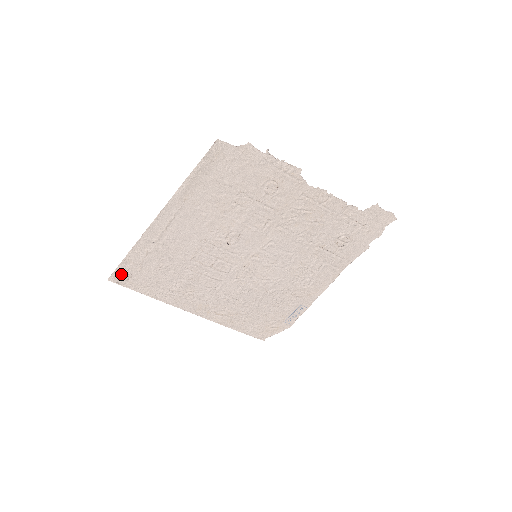
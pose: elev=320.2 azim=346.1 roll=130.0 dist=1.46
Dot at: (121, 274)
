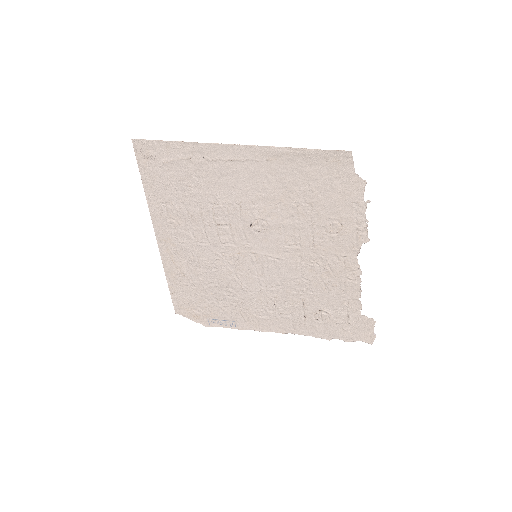
Dot at: (148, 148)
